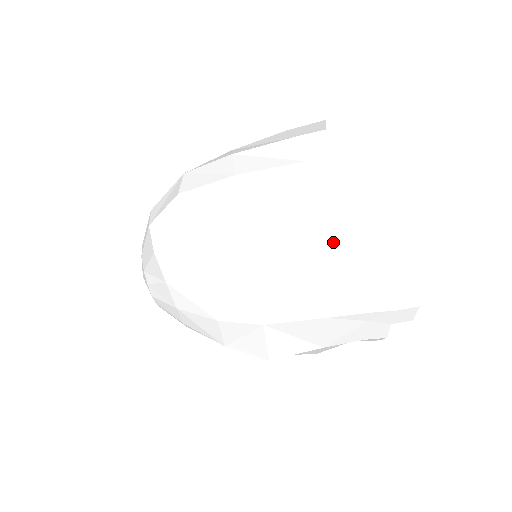
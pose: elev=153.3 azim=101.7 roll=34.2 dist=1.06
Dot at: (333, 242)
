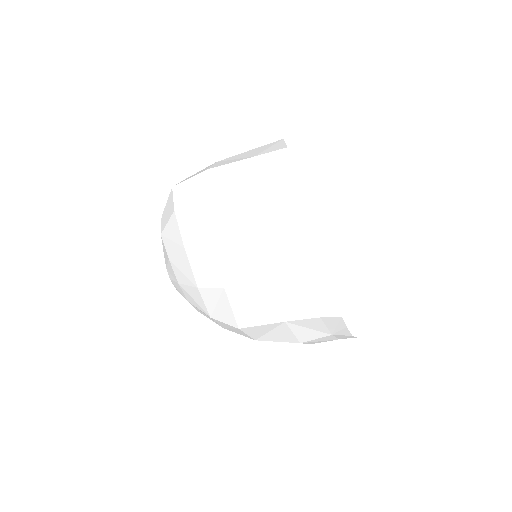
Dot at: (266, 212)
